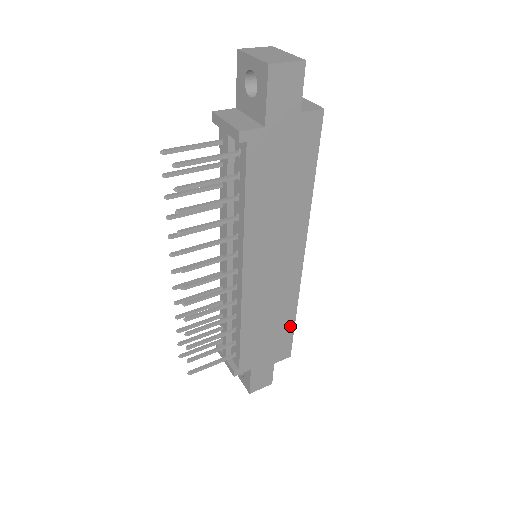
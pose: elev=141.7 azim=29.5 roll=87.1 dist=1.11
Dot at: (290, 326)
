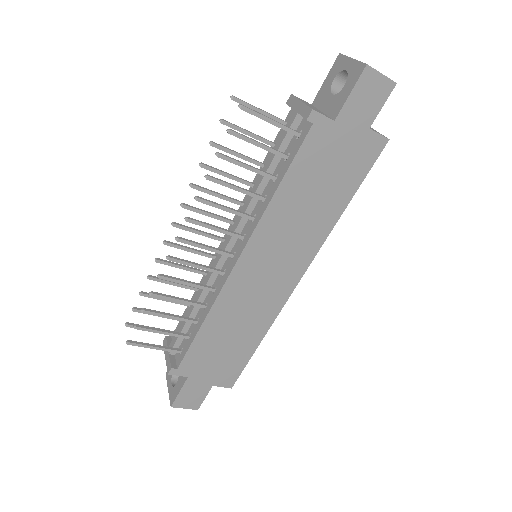
Dot at: (249, 351)
